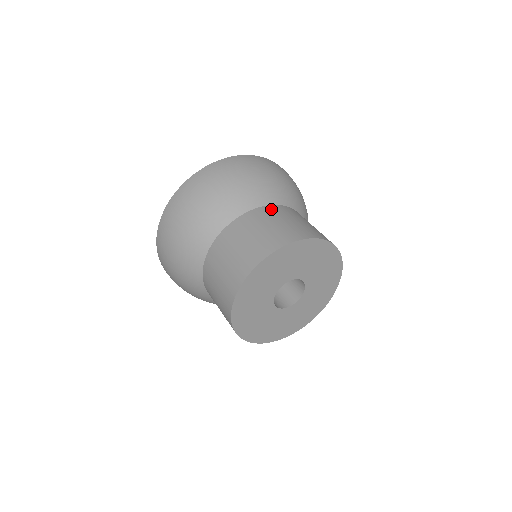
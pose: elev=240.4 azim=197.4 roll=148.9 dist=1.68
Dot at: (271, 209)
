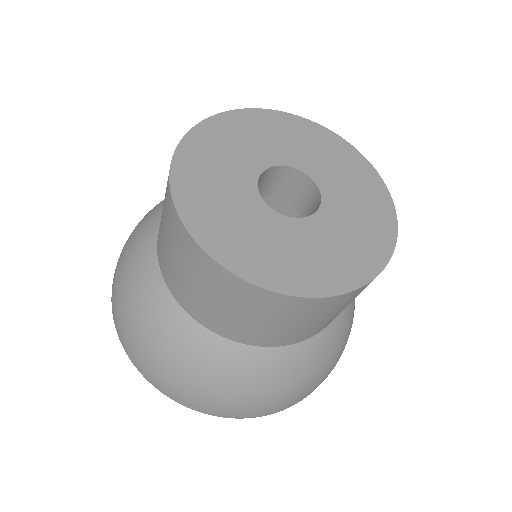
Dot at: occluded
